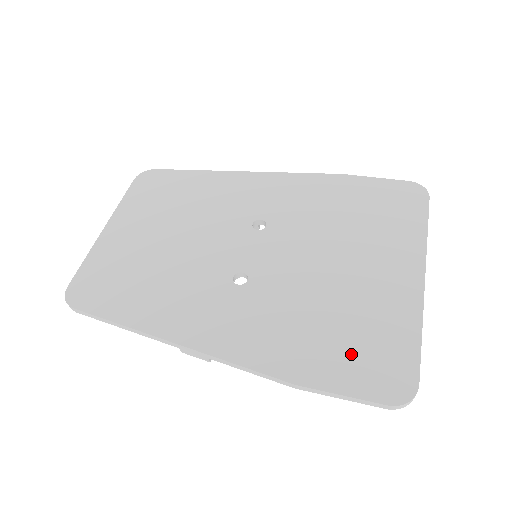
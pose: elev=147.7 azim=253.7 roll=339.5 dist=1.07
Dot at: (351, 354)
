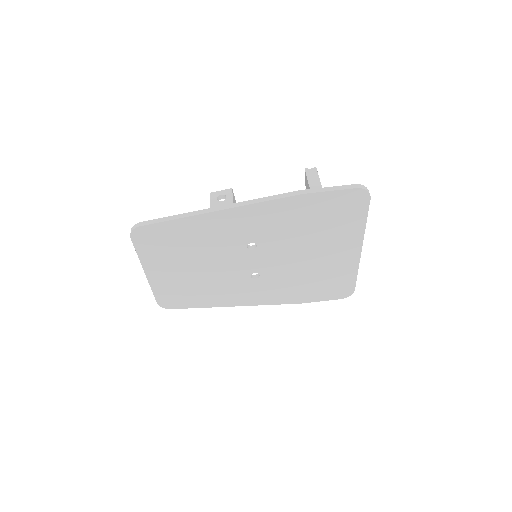
Dot at: (324, 289)
